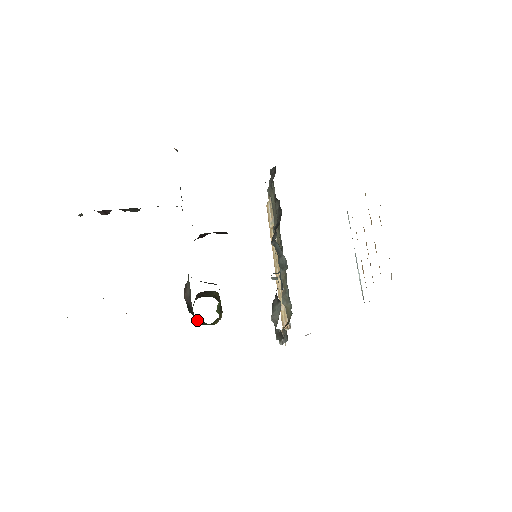
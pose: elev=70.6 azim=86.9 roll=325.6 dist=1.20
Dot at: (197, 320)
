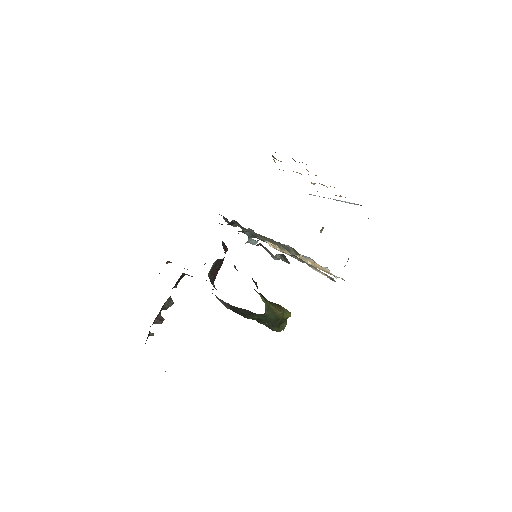
Dot at: (264, 322)
